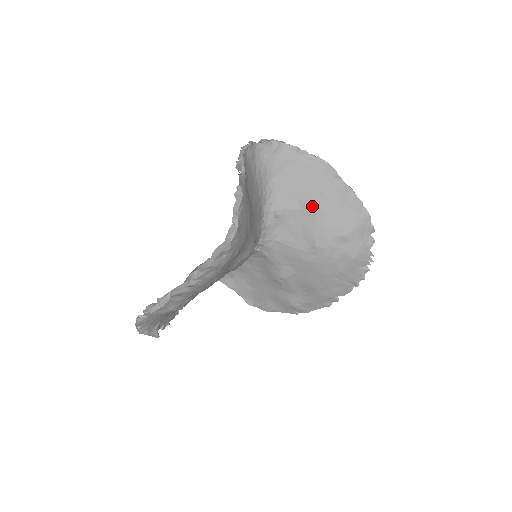
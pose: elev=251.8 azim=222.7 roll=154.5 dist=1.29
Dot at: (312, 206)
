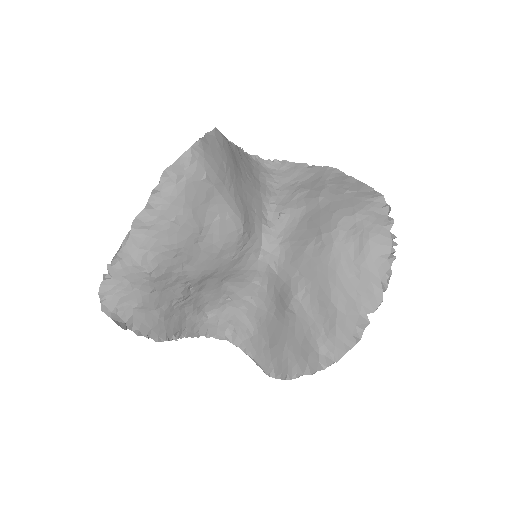
Dot at: (317, 198)
